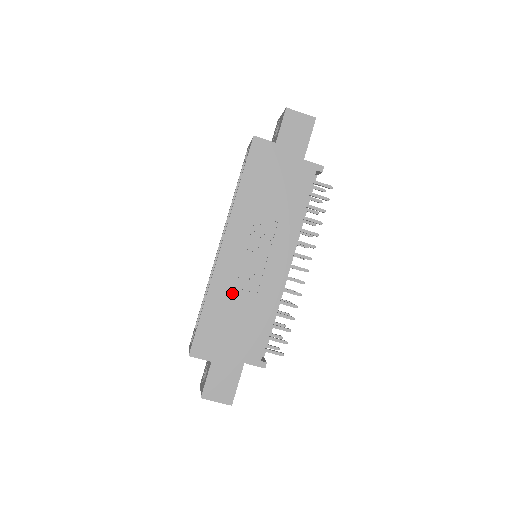
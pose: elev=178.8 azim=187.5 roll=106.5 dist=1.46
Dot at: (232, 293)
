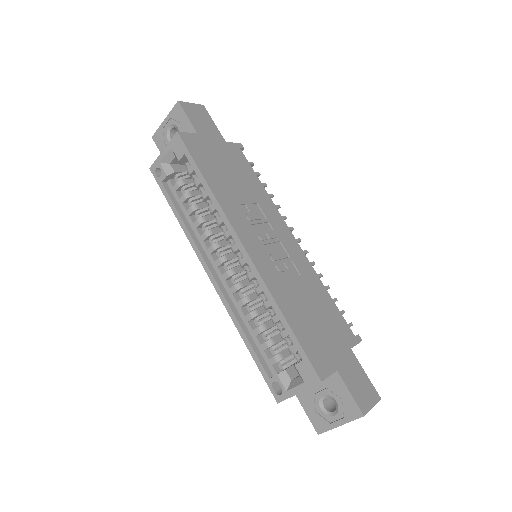
Dot at: (289, 289)
